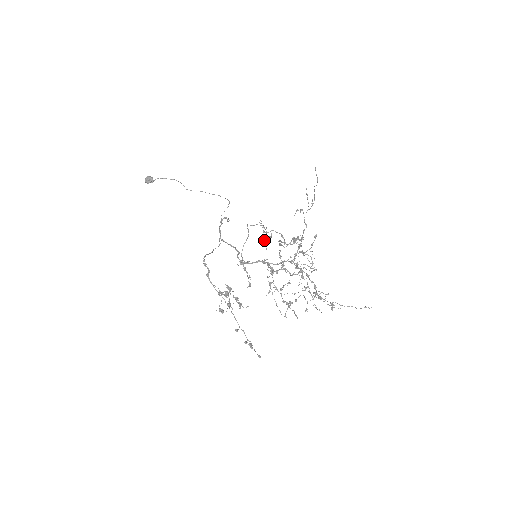
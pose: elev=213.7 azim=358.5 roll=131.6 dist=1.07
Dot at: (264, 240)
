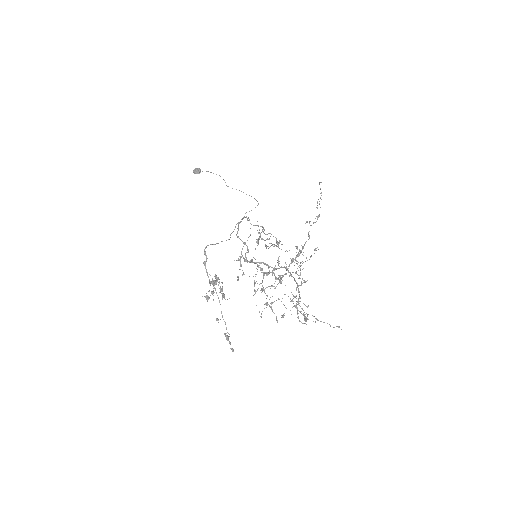
Dot at: (258, 240)
